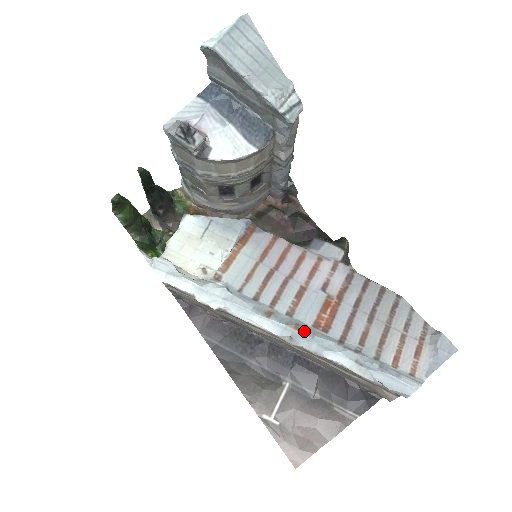
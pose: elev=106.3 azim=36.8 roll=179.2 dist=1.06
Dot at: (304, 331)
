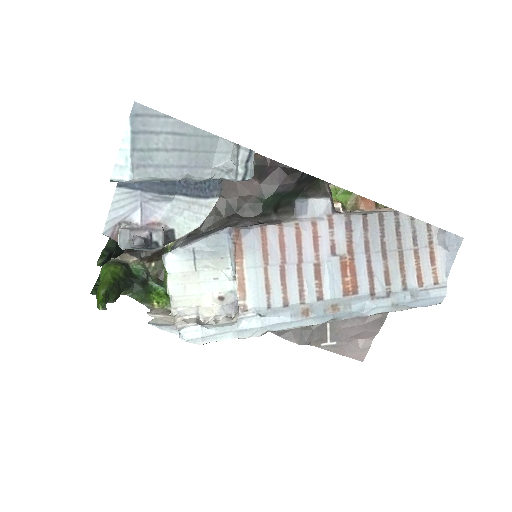
Dot at: (341, 308)
